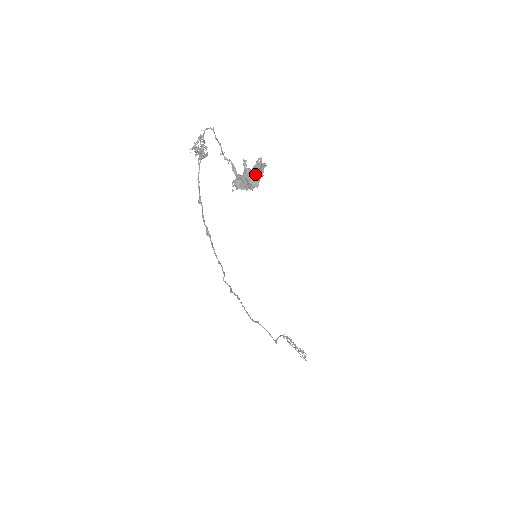
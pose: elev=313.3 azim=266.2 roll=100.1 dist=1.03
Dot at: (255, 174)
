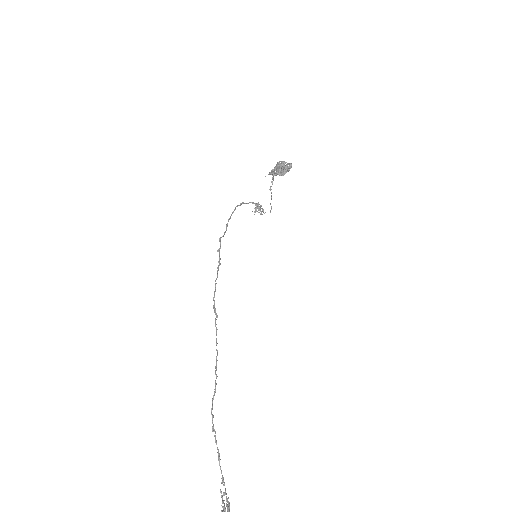
Dot at: (283, 168)
